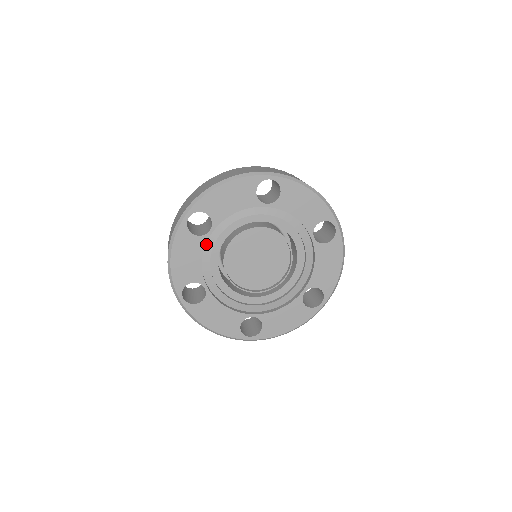
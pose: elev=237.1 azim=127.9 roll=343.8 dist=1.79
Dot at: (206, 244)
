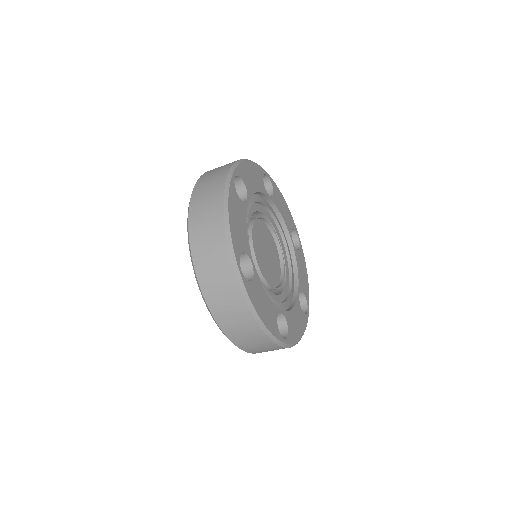
Dot at: (259, 196)
